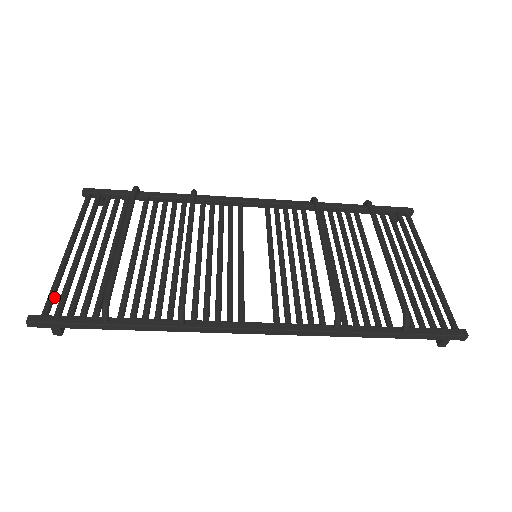
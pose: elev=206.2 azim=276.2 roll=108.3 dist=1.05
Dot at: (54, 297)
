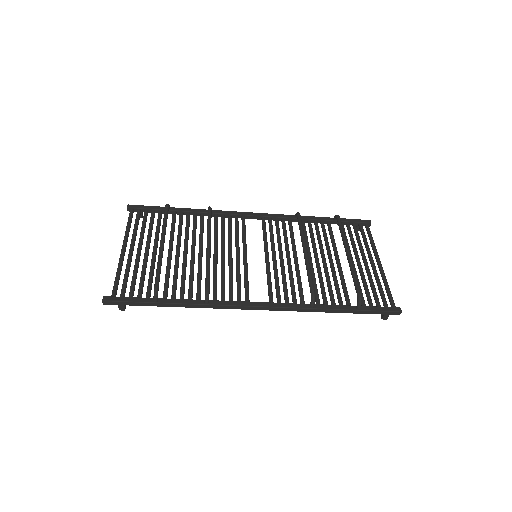
Dot at: (118, 284)
